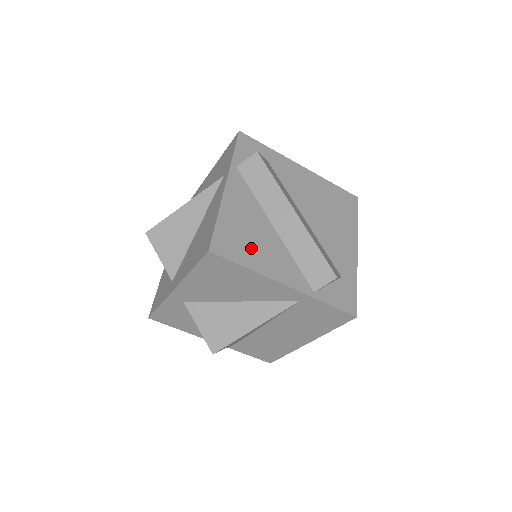
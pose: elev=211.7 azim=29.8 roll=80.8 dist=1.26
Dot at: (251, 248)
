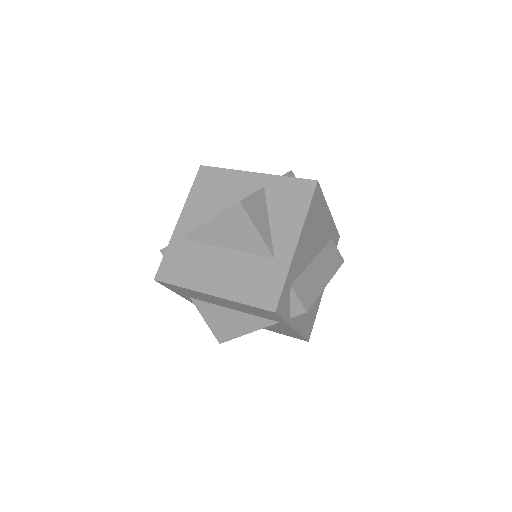
Dot at: (313, 312)
